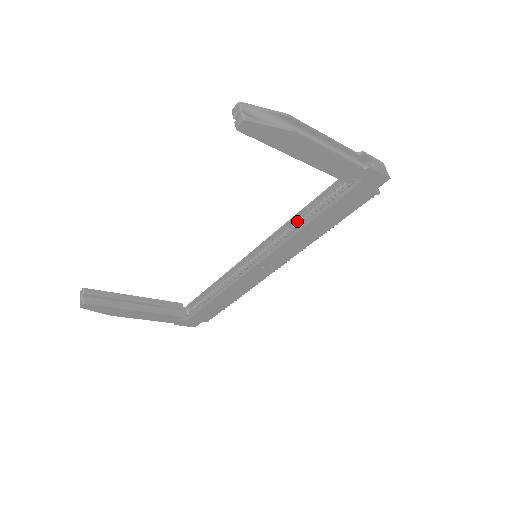
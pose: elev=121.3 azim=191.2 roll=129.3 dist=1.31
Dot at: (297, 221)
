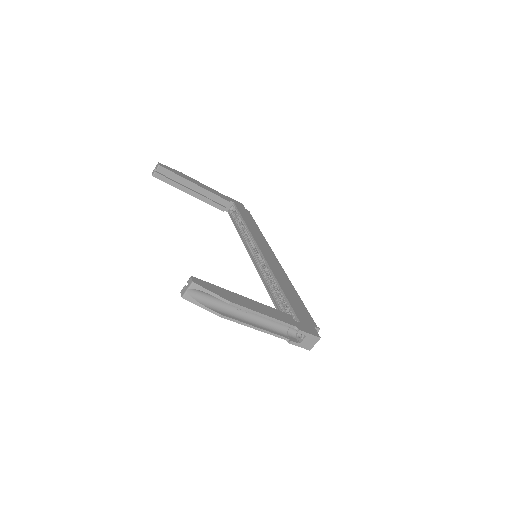
Dot at: (275, 282)
